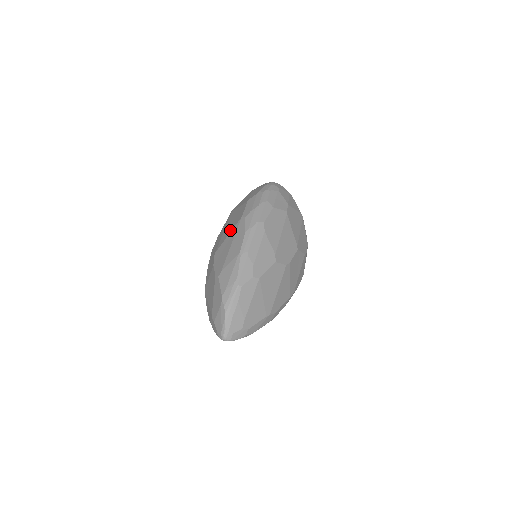
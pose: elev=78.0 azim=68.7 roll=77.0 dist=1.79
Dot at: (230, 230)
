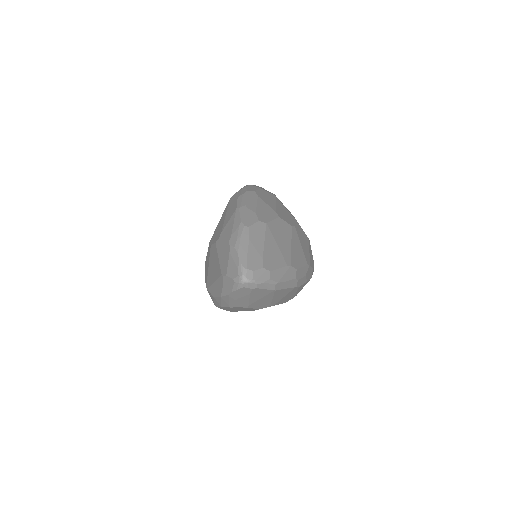
Dot at: occluded
